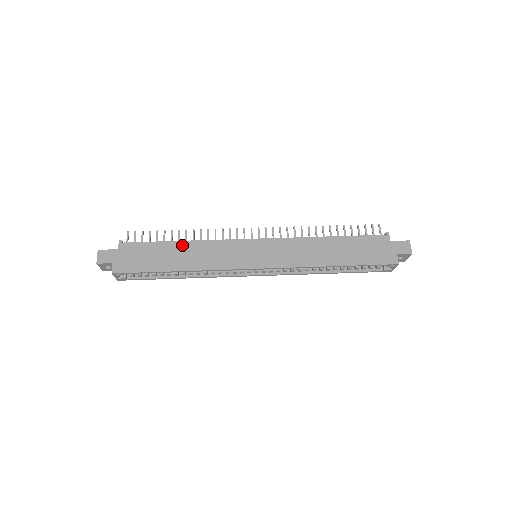
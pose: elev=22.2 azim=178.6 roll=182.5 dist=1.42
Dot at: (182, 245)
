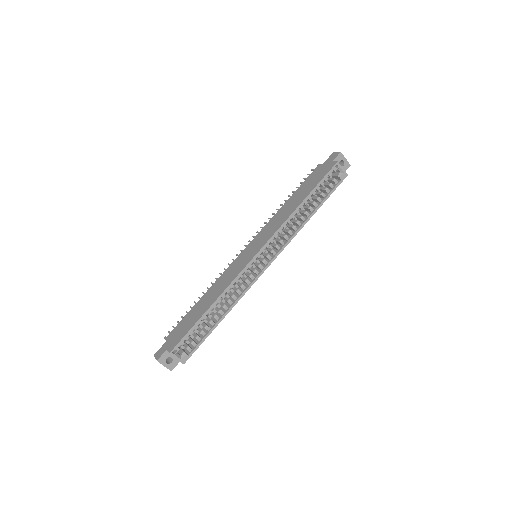
Dot at: (204, 297)
